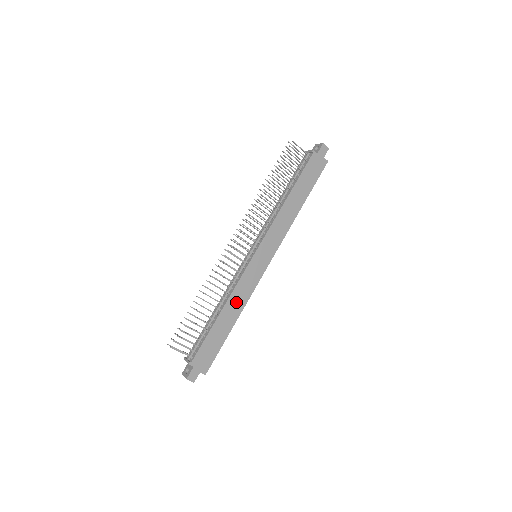
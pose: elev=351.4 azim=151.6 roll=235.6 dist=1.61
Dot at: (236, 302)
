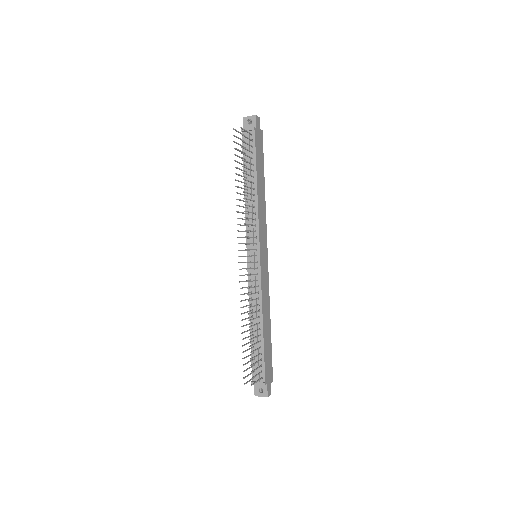
Dot at: (266, 307)
